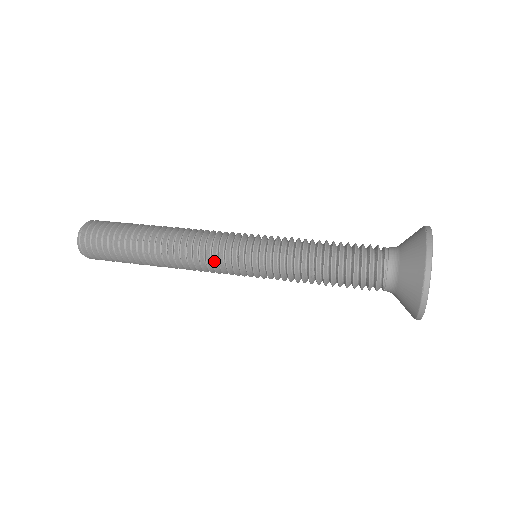
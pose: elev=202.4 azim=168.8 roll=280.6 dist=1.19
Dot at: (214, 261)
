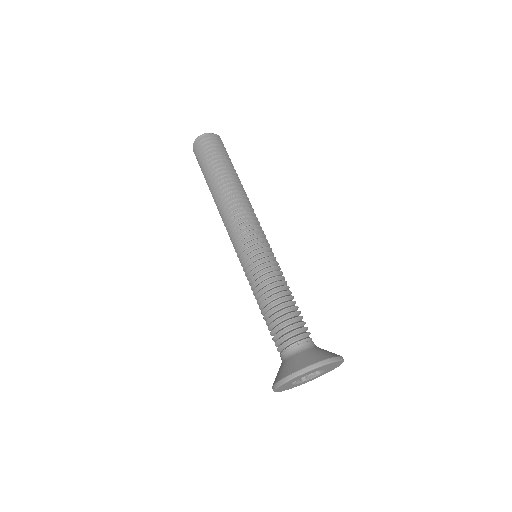
Dot at: (236, 228)
